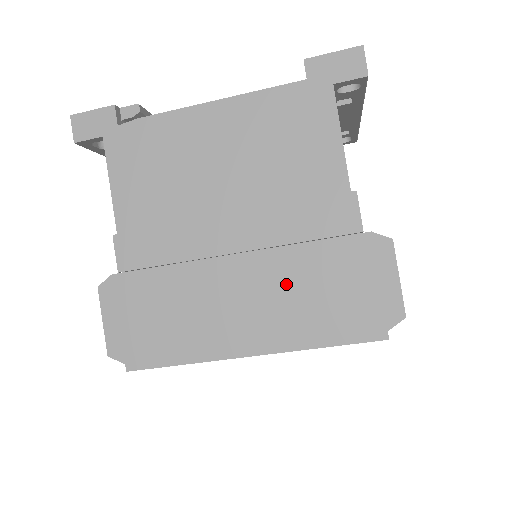
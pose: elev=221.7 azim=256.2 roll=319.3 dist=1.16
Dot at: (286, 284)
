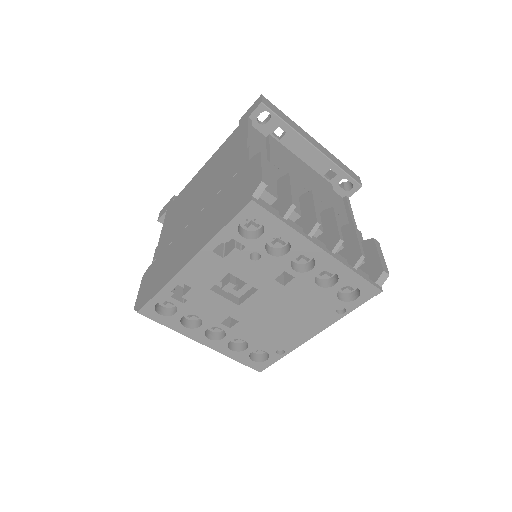
Dot at: (212, 212)
